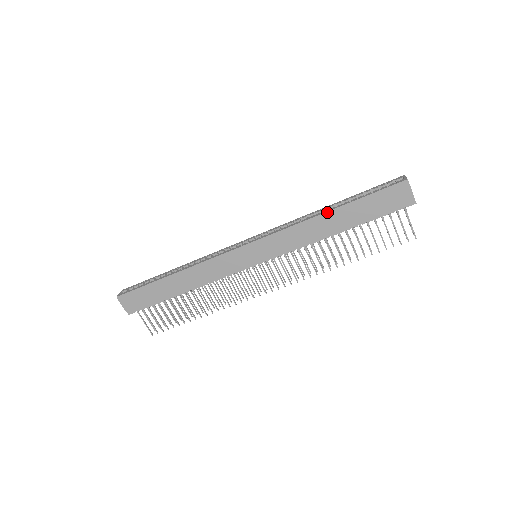
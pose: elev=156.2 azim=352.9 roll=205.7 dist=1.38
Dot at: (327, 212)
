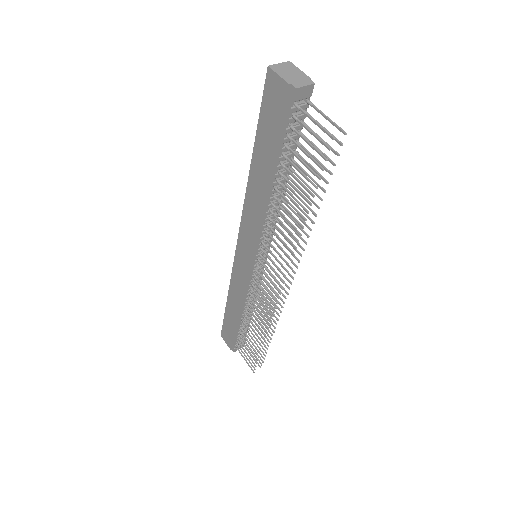
Dot at: (250, 169)
